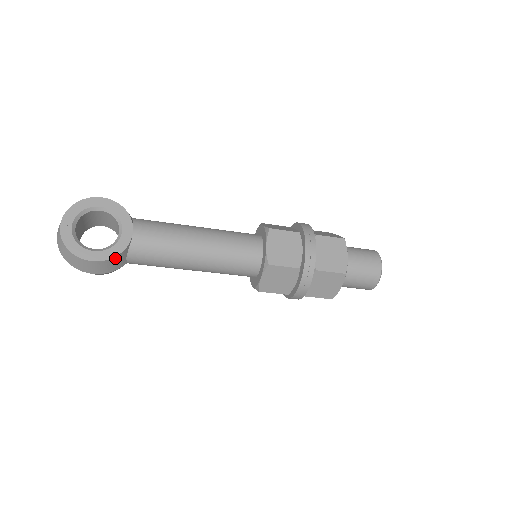
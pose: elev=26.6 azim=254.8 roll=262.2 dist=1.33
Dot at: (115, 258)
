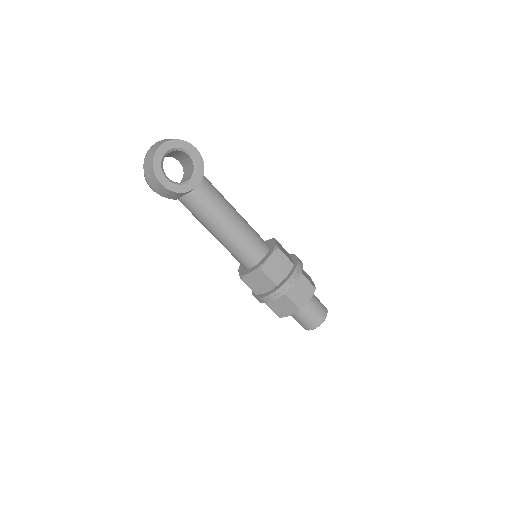
Dot at: (176, 193)
